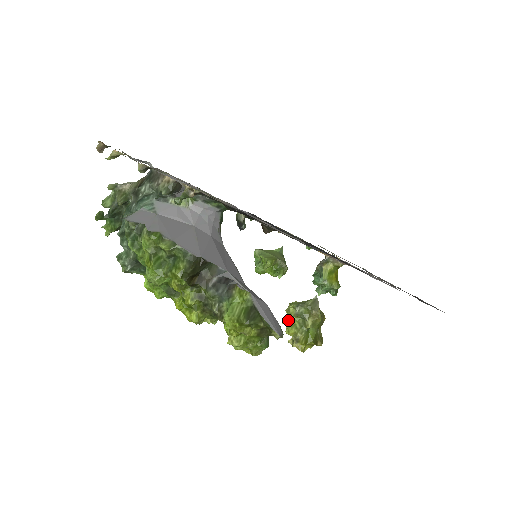
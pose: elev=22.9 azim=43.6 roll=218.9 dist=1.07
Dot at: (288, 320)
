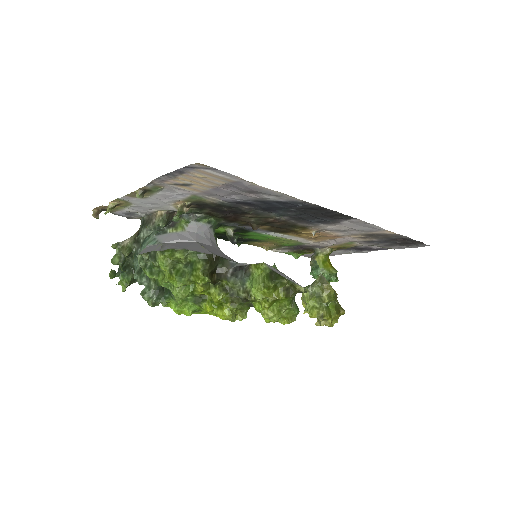
Dot at: (307, 305)
